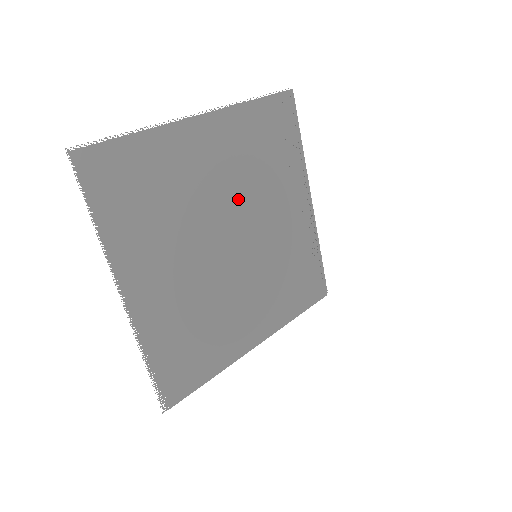
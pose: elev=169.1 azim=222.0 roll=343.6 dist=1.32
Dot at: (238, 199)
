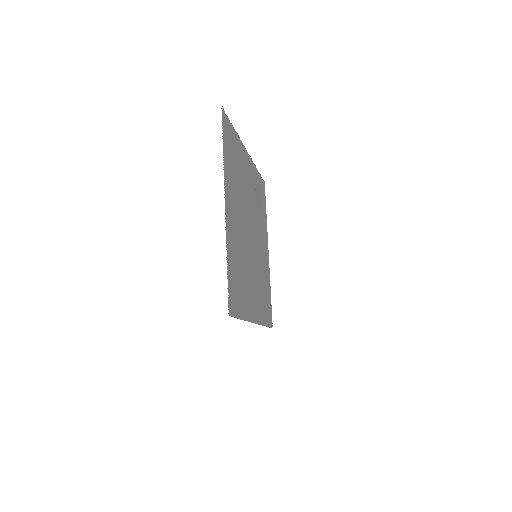
Dot at: (253, 212)
